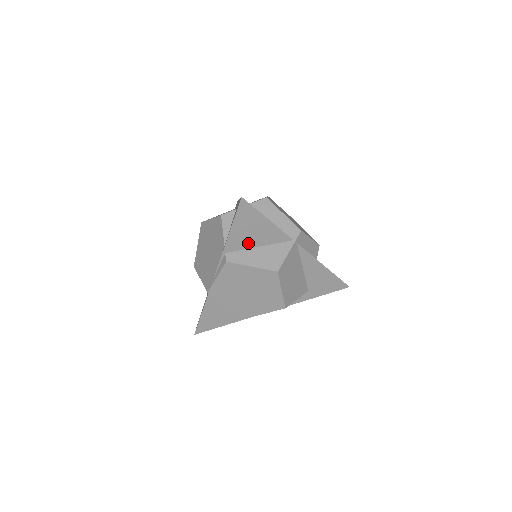
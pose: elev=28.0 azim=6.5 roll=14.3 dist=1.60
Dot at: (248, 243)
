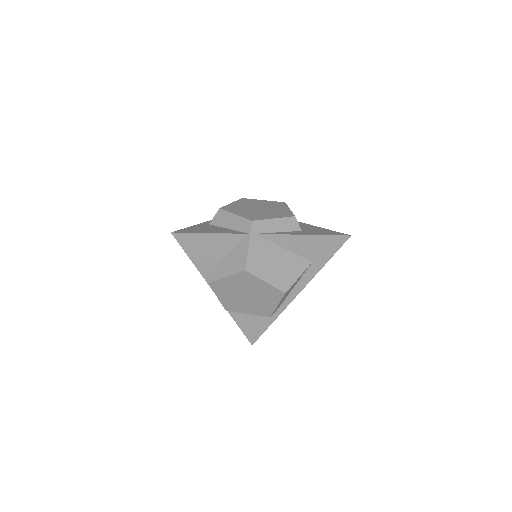
Dot at: (214, 259)
